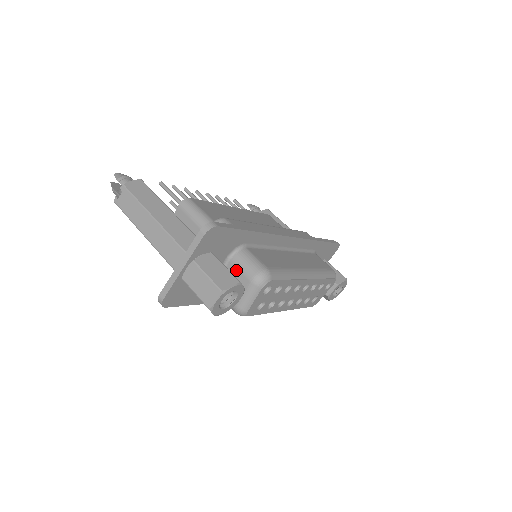
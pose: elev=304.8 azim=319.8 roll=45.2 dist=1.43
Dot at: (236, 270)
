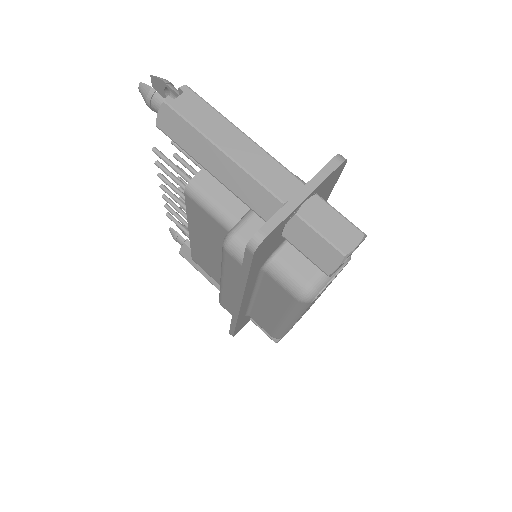
Dot at: occluded
